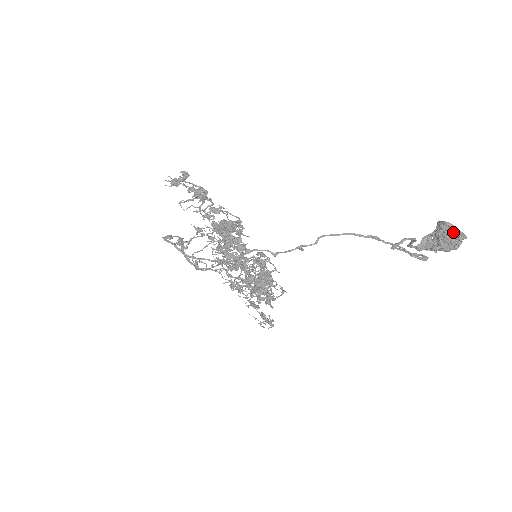
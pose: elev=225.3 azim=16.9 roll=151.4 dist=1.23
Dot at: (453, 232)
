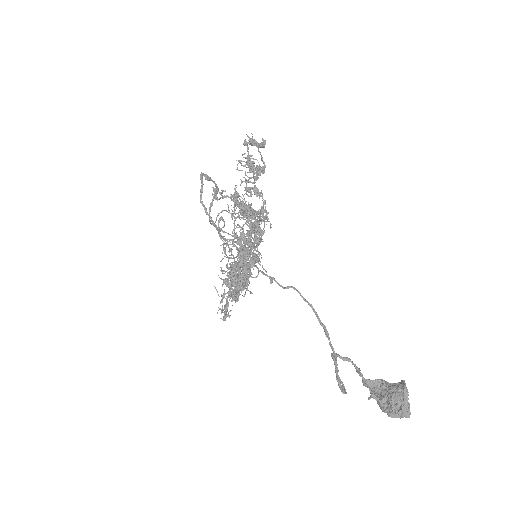
Dot at: (402, 401)
